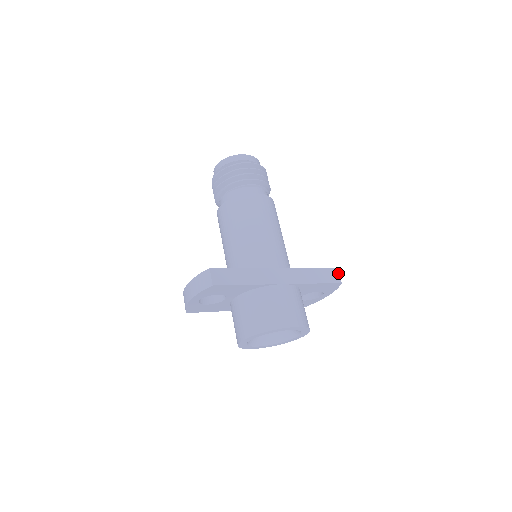
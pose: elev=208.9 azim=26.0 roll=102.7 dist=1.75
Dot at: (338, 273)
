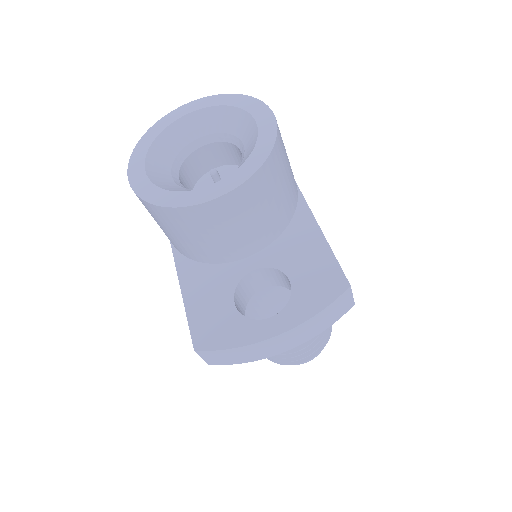
Dot at: occluded
